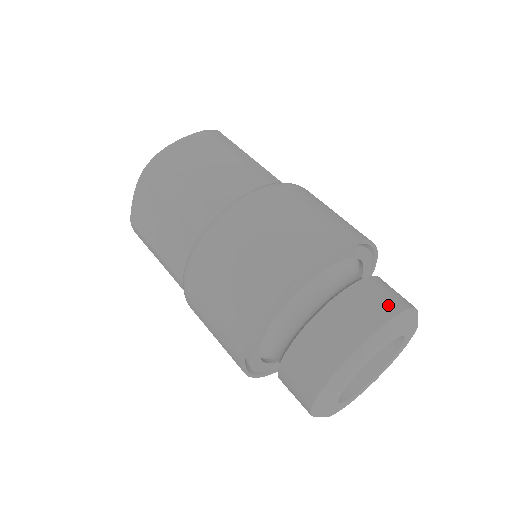
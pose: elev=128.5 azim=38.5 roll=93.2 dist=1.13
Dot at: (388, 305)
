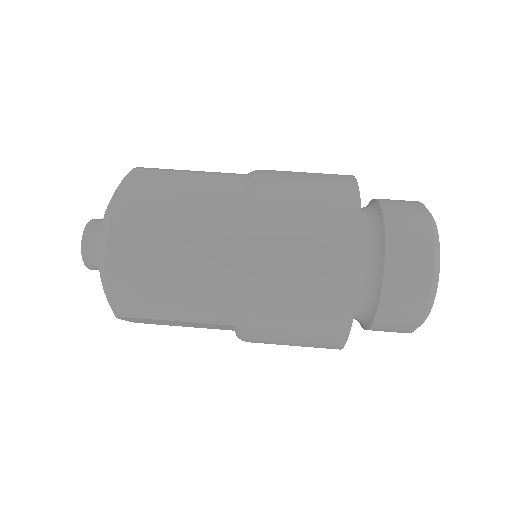
Dot at: (412, 204)
